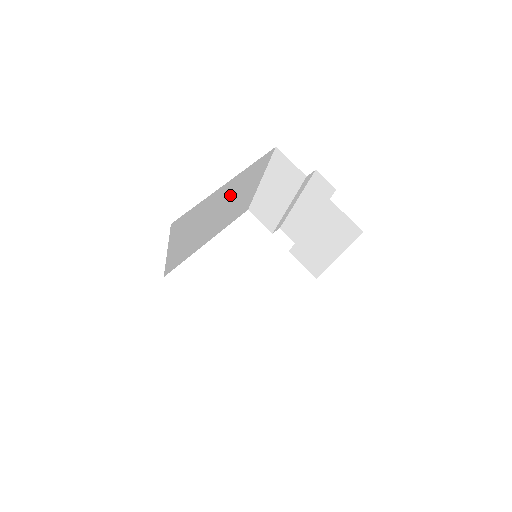
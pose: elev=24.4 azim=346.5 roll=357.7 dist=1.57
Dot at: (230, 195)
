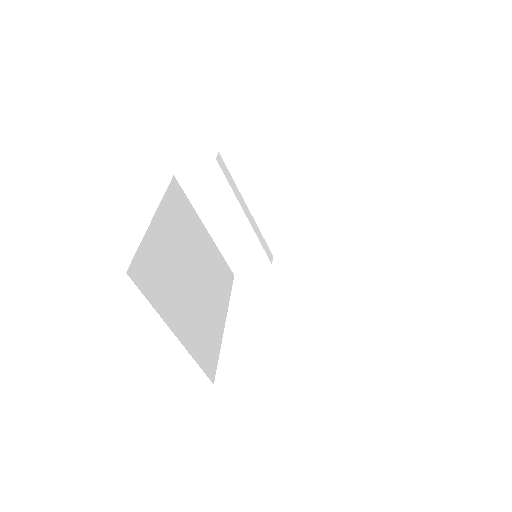
Dot at: (180, 242)
